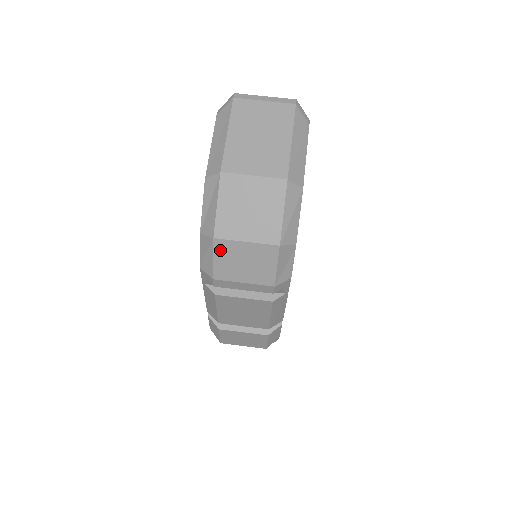
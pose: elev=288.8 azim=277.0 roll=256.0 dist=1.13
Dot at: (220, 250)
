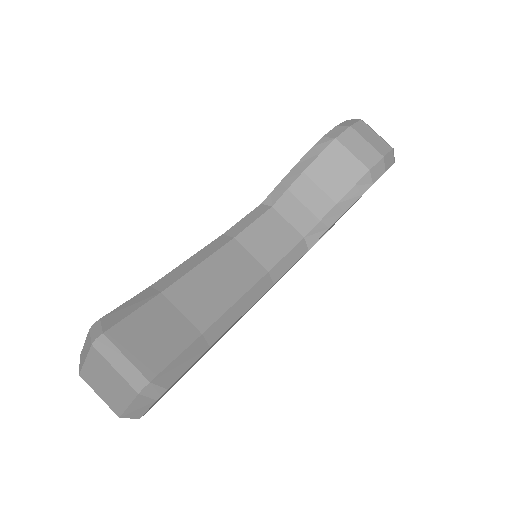
Dot at: occluded
